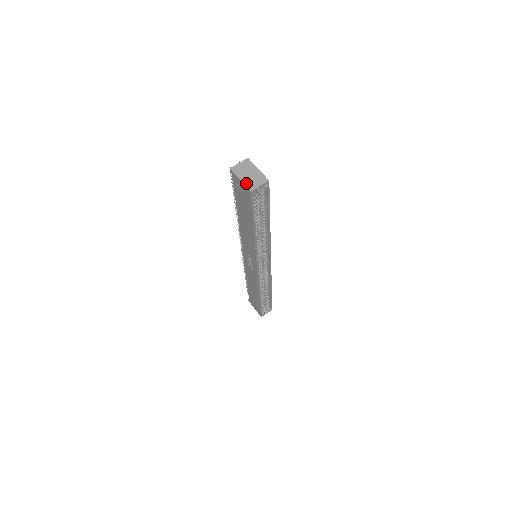
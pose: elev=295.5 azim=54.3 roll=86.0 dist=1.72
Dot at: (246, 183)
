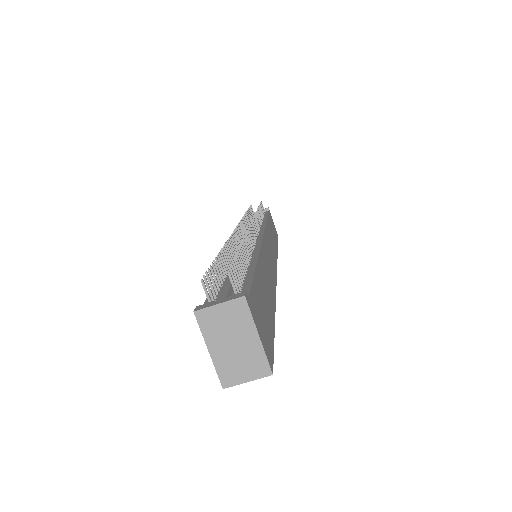
Dot at: (219, 364)
